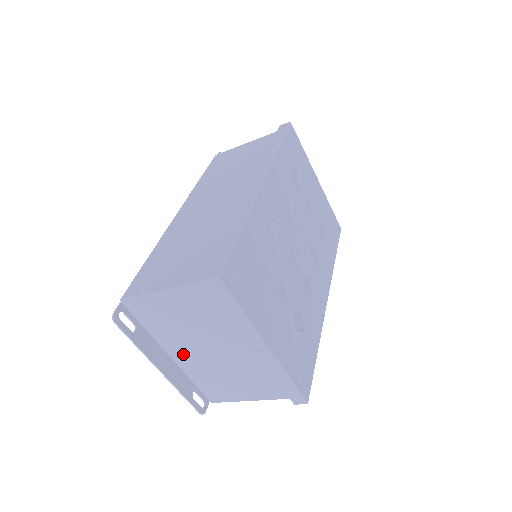
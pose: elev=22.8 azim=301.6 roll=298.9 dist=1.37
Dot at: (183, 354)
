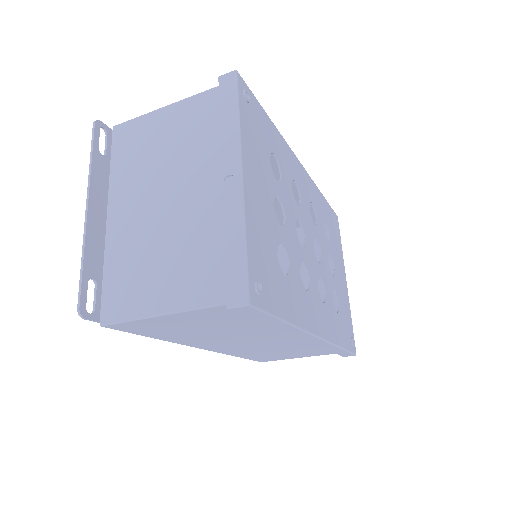
Dot at: (126, 210)
